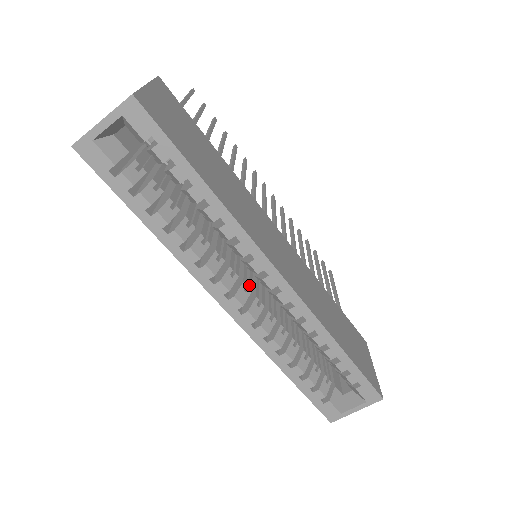
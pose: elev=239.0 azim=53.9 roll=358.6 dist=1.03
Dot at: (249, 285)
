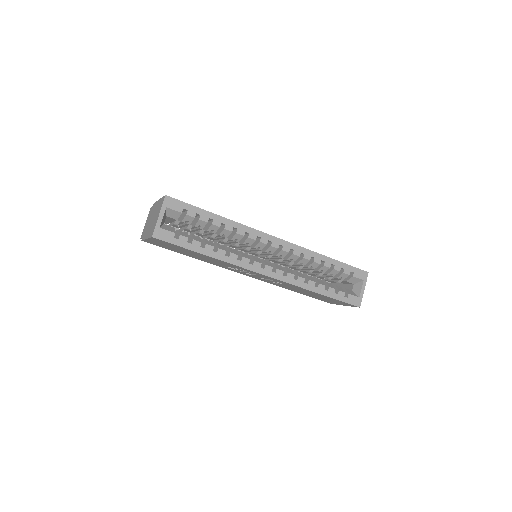
Dot at: (266, 261)
